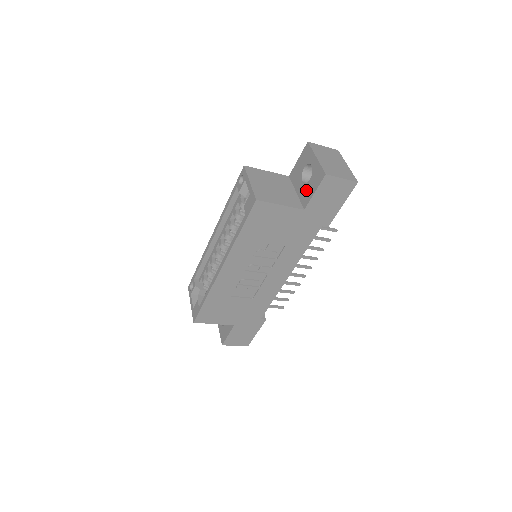
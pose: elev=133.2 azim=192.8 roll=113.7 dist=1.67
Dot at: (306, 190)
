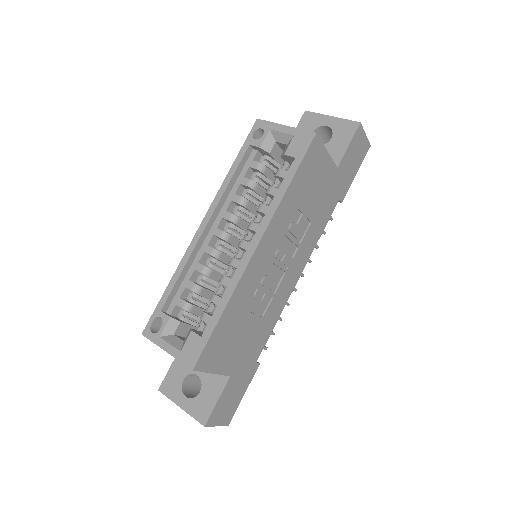
Dot at: (330, 149)
